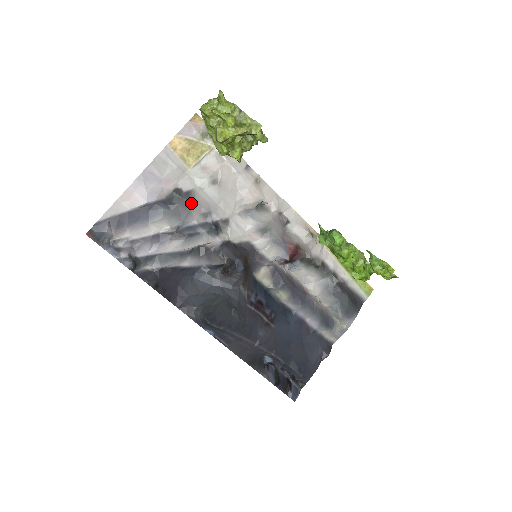
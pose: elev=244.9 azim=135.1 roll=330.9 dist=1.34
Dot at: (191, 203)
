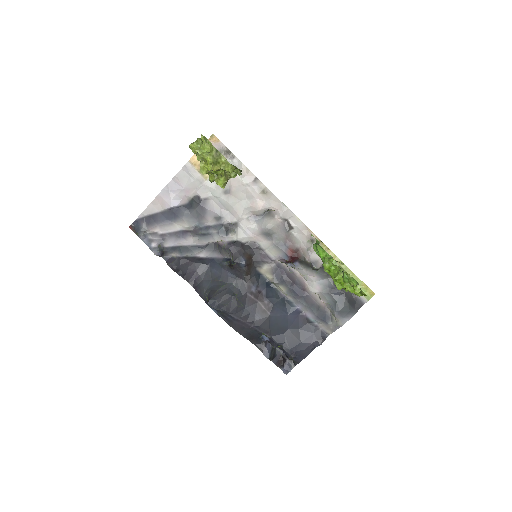
Dot at: (206, 209)
